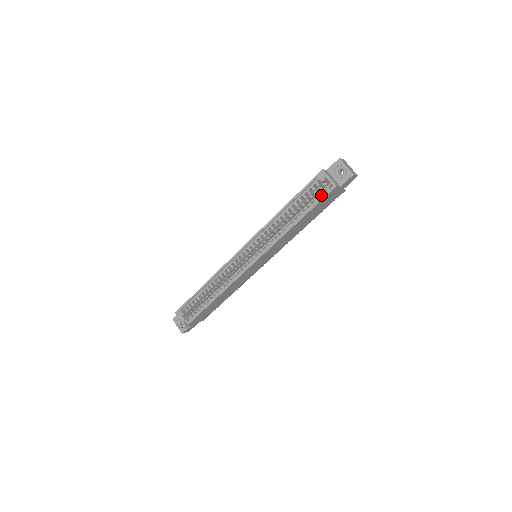
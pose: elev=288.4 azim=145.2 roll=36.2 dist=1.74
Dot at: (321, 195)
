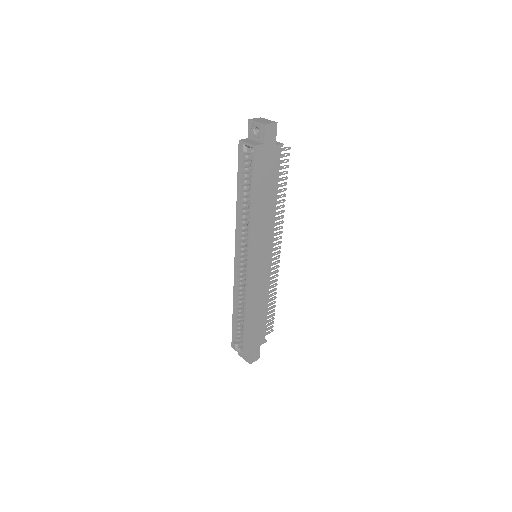
Dot at: (252, 164)
